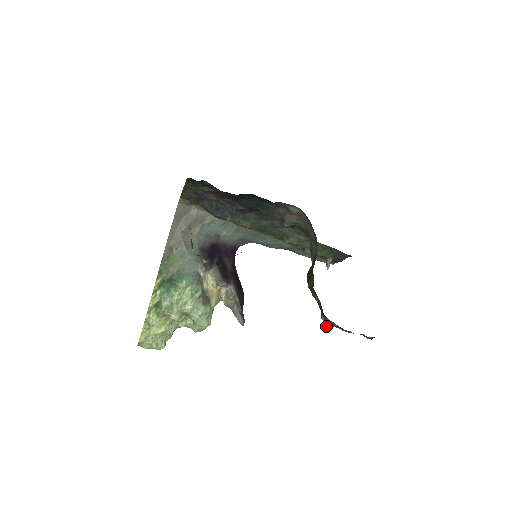
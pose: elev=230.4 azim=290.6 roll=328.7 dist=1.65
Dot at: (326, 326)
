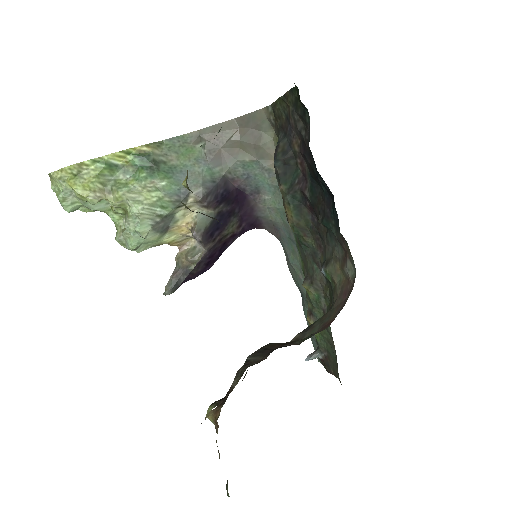
Dot at: (210, 415)
